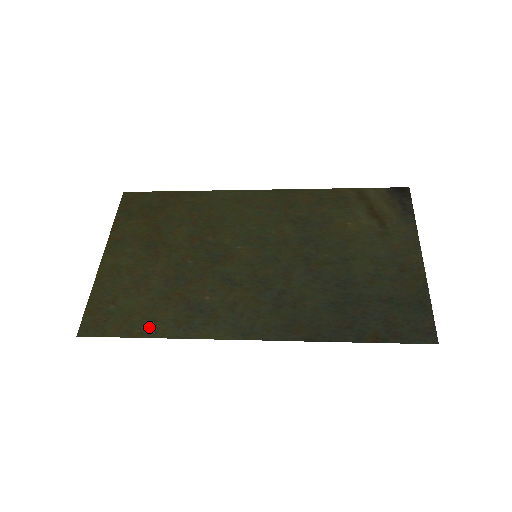
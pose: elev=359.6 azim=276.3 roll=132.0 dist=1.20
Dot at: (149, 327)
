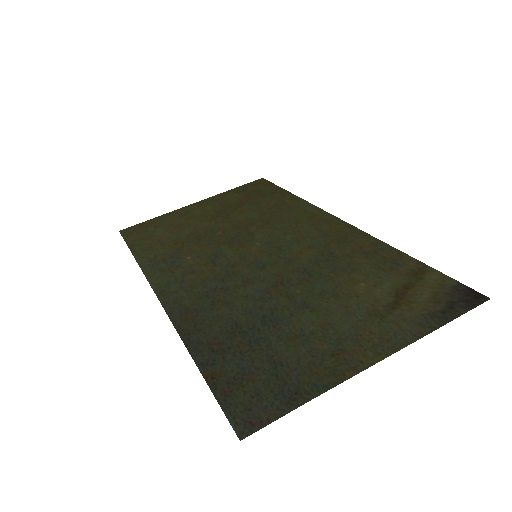
Dot at: (143, 250)
